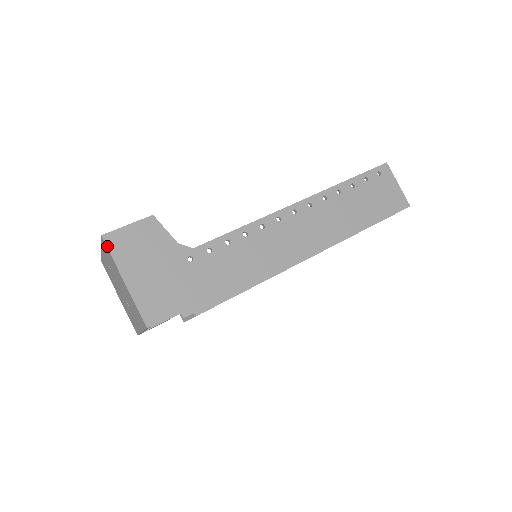
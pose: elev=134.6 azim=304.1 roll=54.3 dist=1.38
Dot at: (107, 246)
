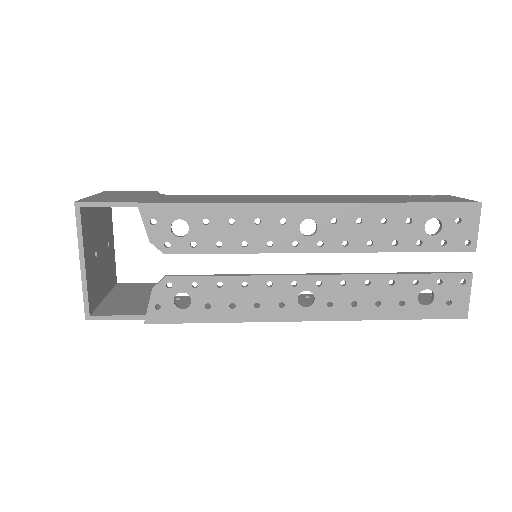
Dot at: occluded
